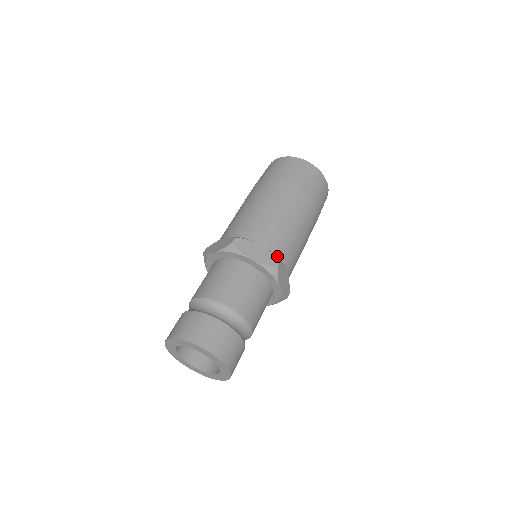
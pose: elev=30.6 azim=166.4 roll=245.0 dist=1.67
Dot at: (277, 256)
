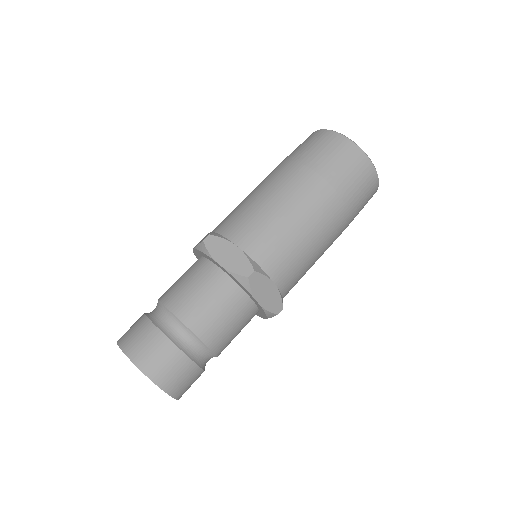
Dot at: (283, 295)
